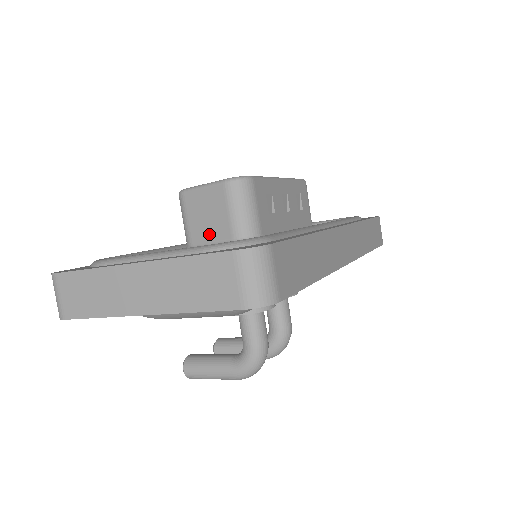
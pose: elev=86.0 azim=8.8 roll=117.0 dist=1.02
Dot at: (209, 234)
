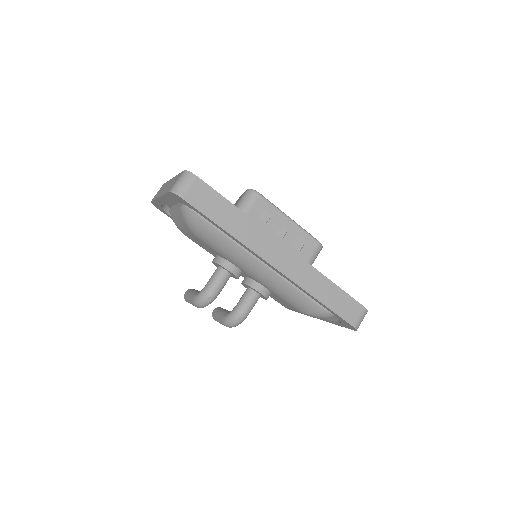
Dot at: occluded
